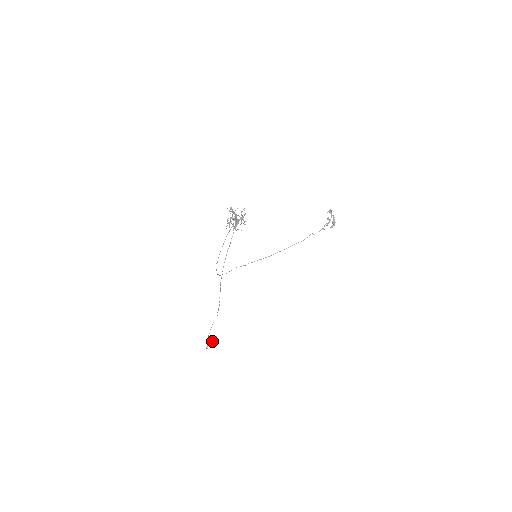
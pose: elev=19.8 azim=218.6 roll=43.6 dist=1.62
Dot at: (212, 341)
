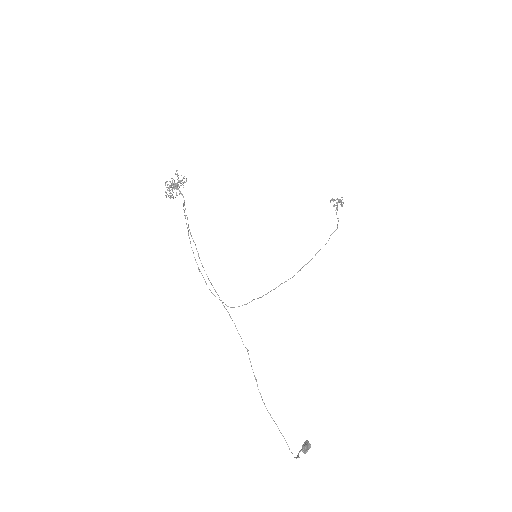
Dot at: (303, 449)
